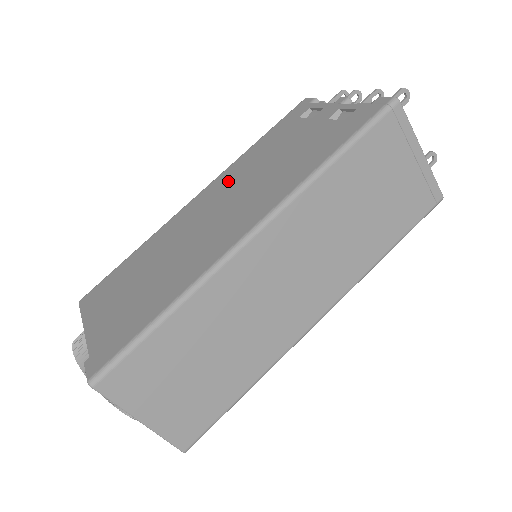
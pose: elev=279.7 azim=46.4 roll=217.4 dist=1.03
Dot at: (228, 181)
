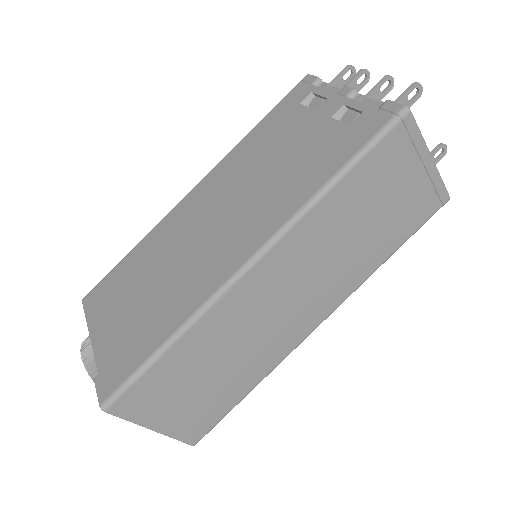
Dot at: (225, 178)
